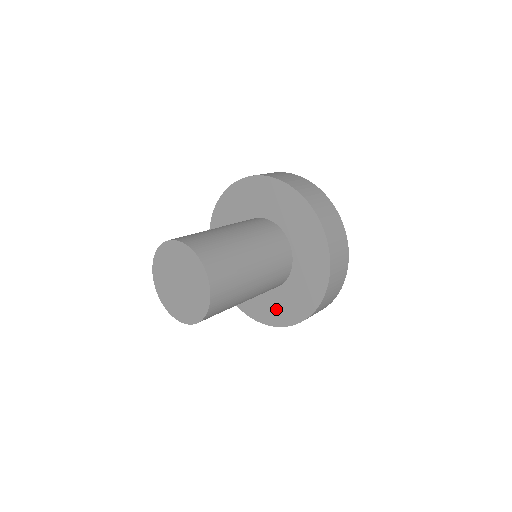
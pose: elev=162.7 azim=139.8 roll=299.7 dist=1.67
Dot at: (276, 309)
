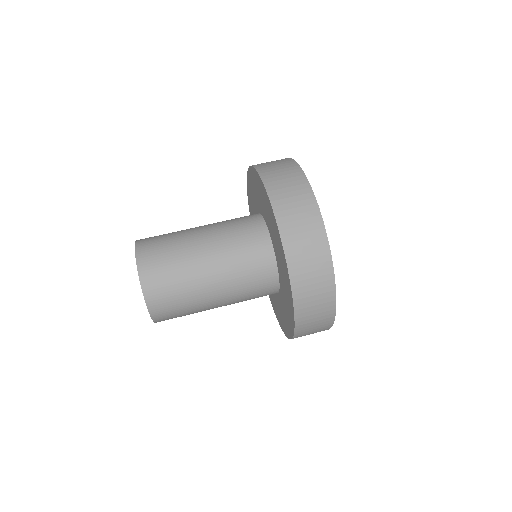
Dot at: occluded
